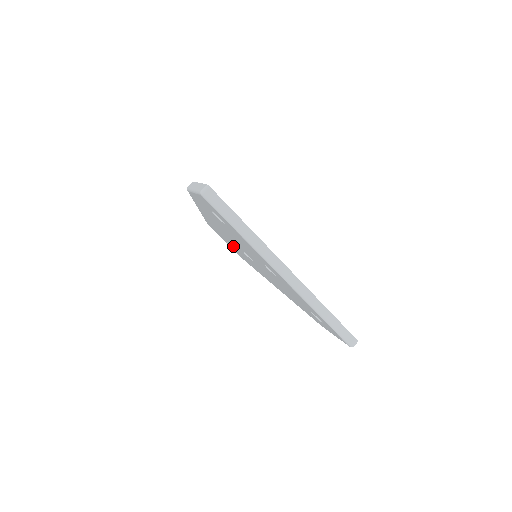
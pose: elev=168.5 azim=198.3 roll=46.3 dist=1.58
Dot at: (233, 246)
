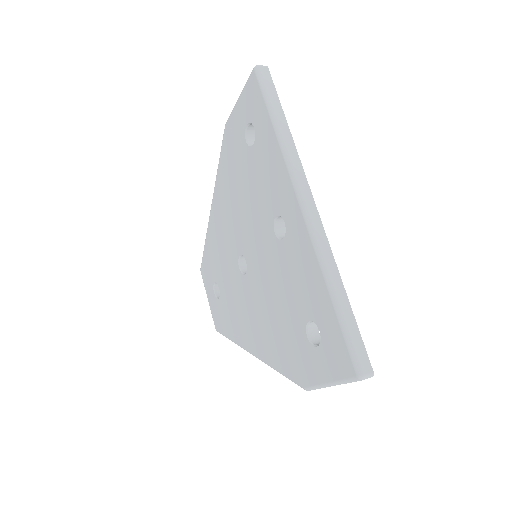
Dot at: (222, 281)
